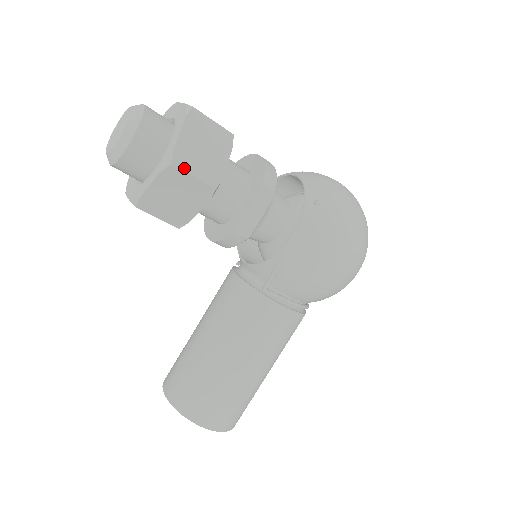
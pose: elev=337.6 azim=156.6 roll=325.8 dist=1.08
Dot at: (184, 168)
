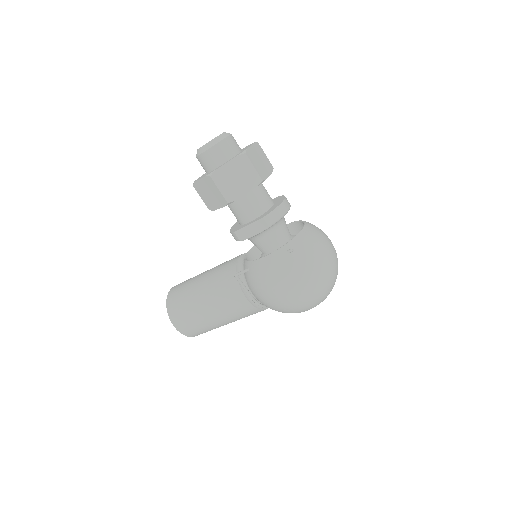
Dot at: (216, 182)
